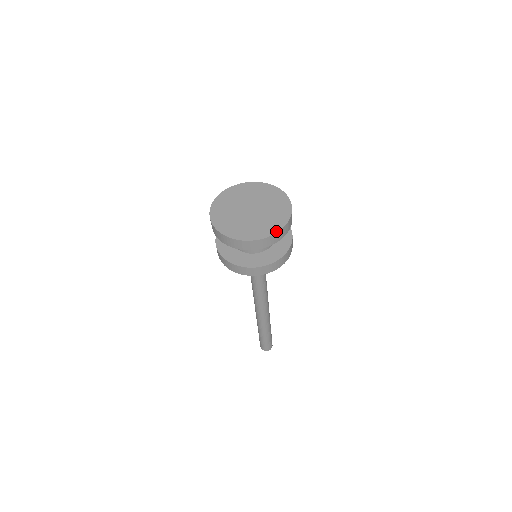
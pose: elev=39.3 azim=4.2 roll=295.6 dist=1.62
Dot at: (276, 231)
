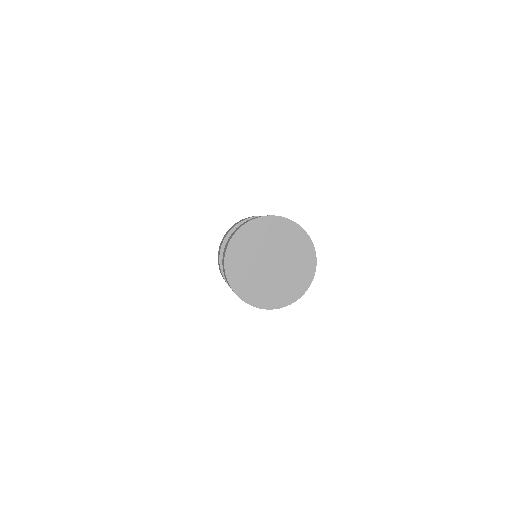
Dot at: (314, 270)
